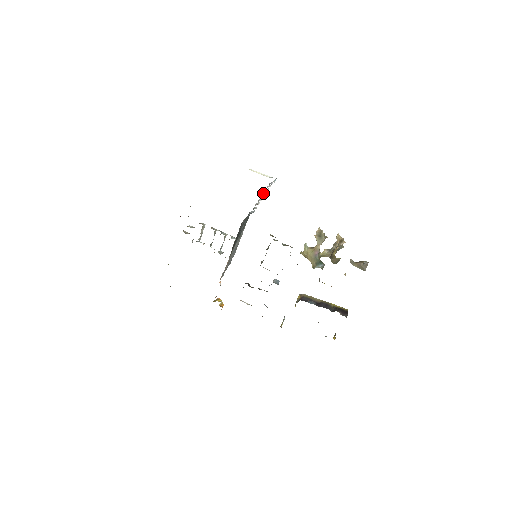
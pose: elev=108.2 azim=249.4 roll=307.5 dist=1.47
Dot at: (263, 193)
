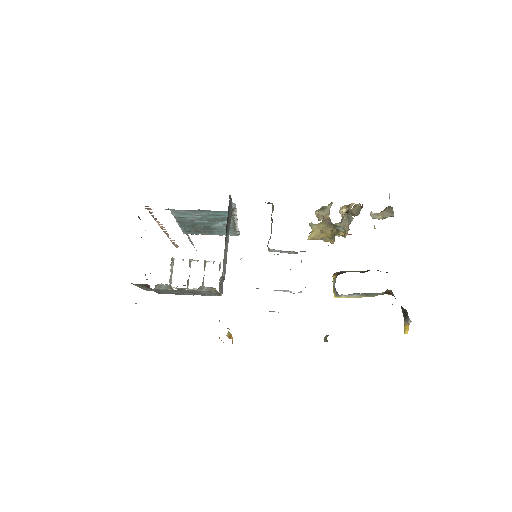
Dot at: occluded
